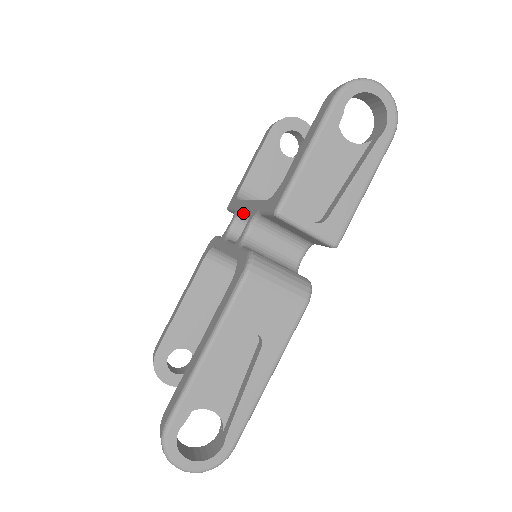
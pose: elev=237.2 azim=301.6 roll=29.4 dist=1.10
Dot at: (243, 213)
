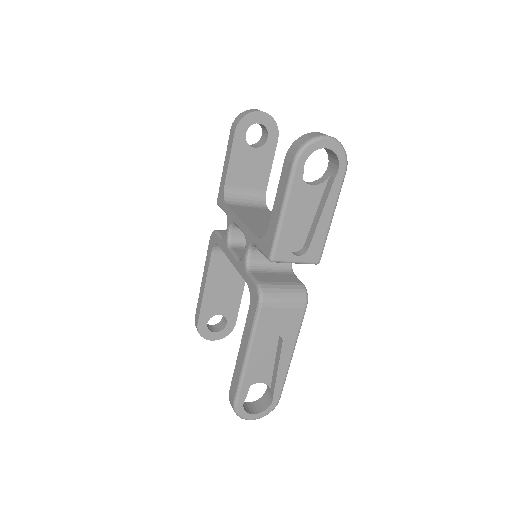
Dot at: occluded
